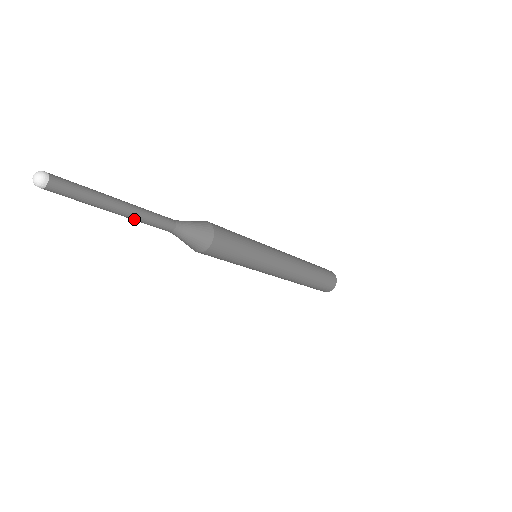
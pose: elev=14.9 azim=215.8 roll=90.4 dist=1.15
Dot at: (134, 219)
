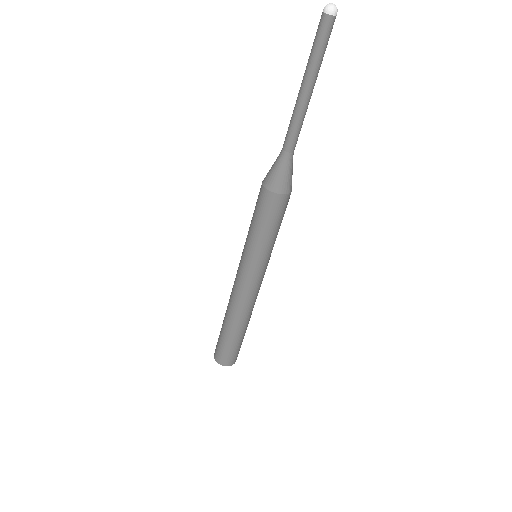
Dot at: (304, 110)
